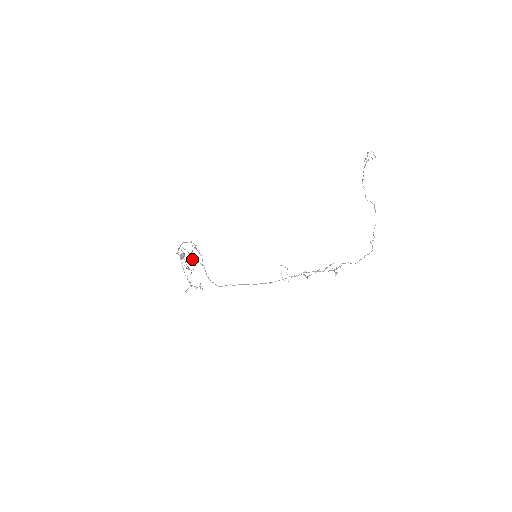
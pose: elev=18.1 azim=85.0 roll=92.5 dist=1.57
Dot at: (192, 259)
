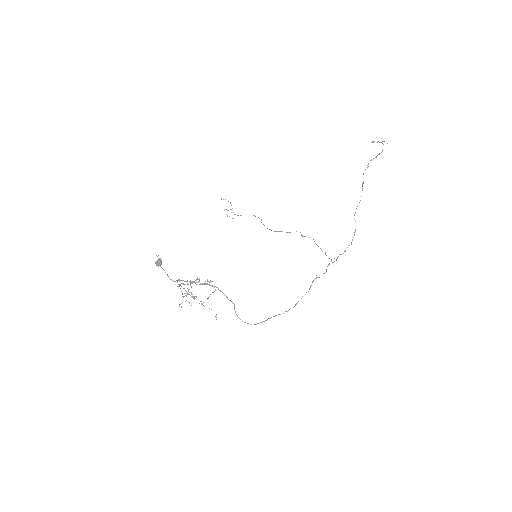
Dot at: occluded
